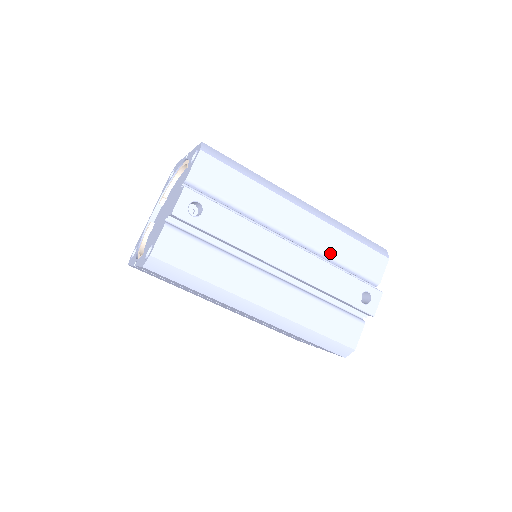
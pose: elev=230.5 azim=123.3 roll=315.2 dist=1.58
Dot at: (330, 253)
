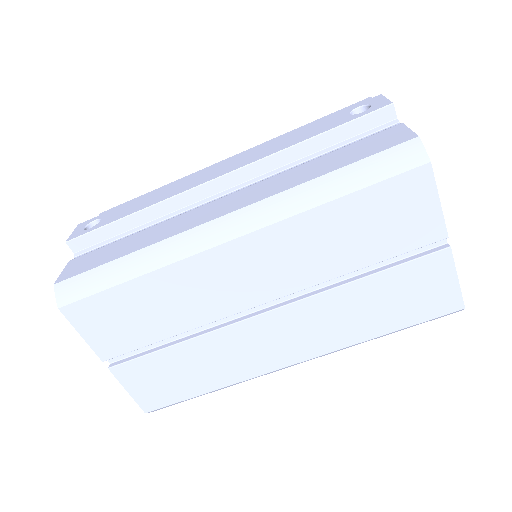
Dot at: occluded
